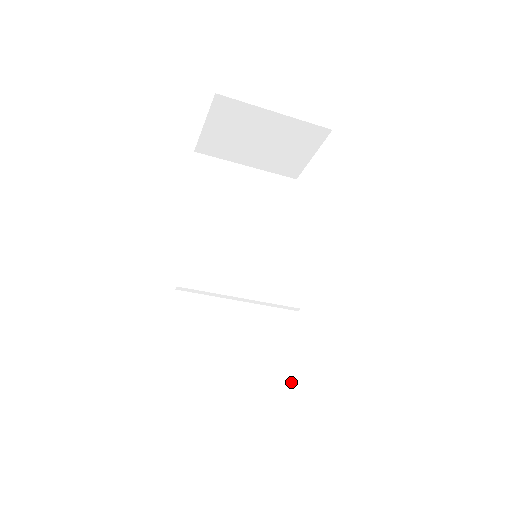
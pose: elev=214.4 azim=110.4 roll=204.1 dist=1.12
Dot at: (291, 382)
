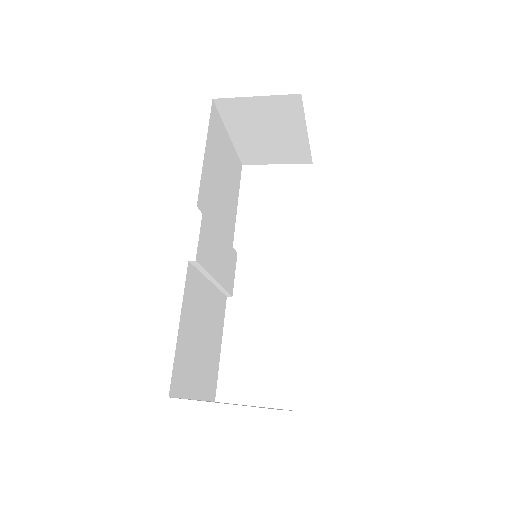
Dot at: (217, 361)
